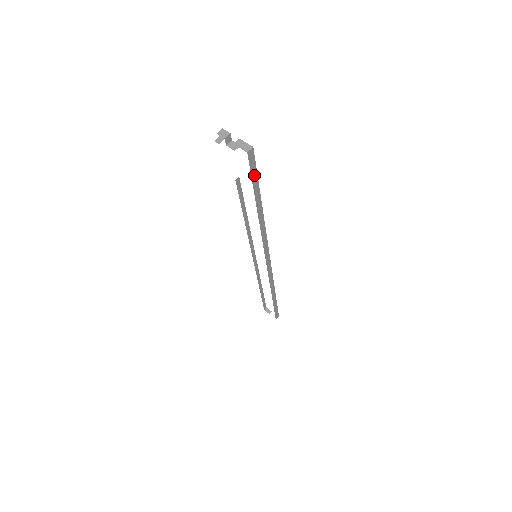
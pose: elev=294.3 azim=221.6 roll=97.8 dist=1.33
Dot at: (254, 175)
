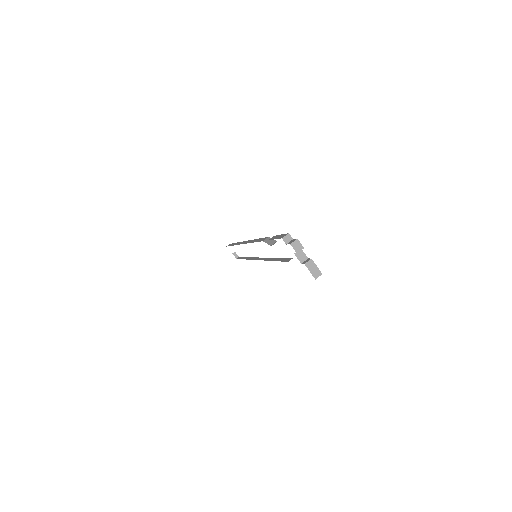
Dot at: occluded
